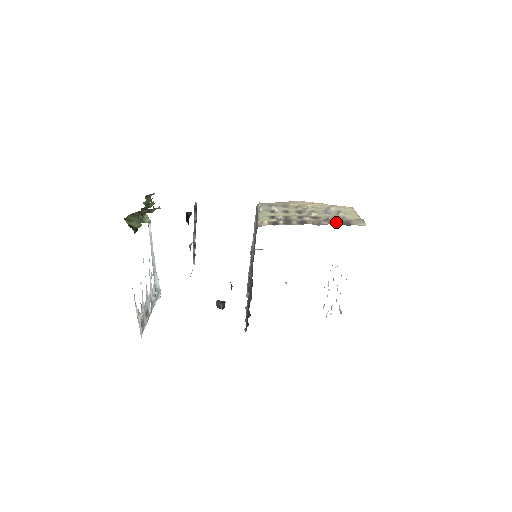
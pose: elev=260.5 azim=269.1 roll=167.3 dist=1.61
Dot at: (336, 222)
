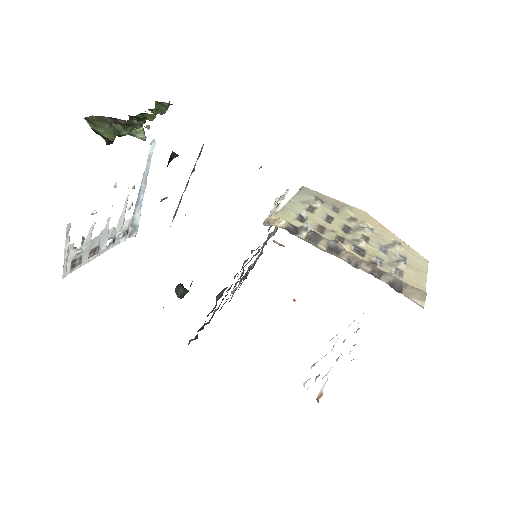
Dot at: (383, 276)
